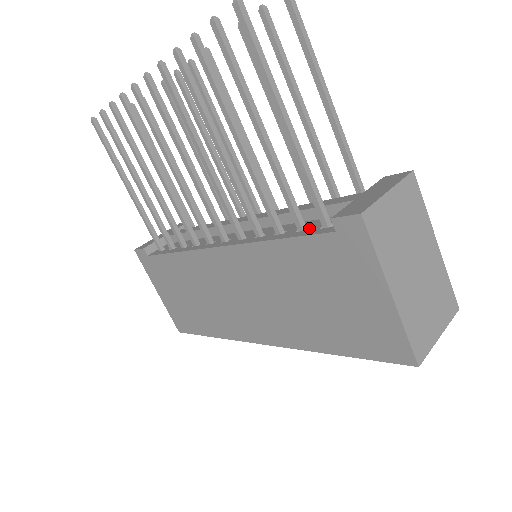
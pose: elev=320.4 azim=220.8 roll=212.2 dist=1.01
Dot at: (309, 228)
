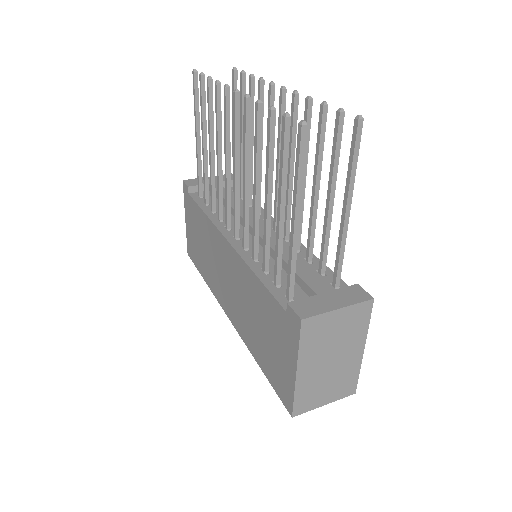
Dot at: (281, 287)
